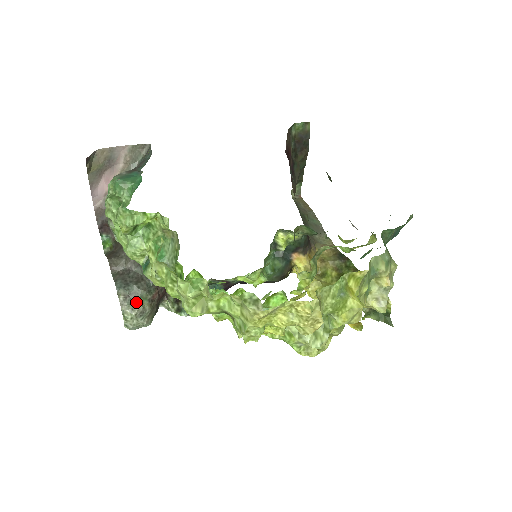
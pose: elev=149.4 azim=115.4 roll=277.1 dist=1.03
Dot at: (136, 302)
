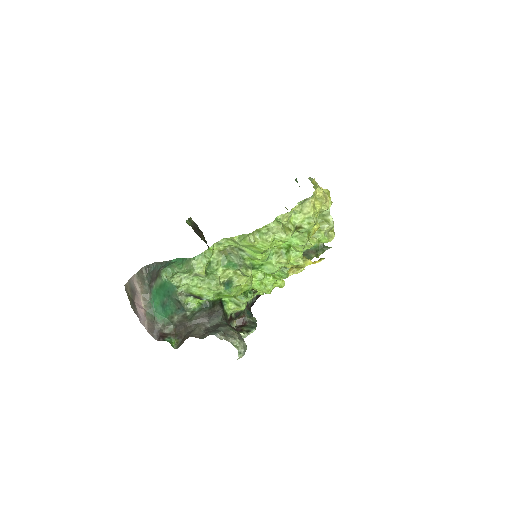
Dot at: (231, 334)
